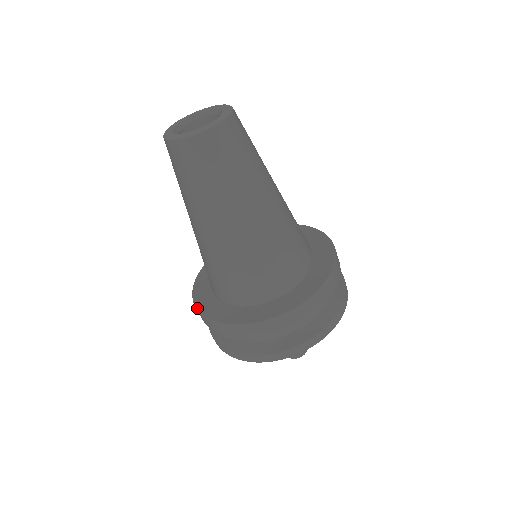
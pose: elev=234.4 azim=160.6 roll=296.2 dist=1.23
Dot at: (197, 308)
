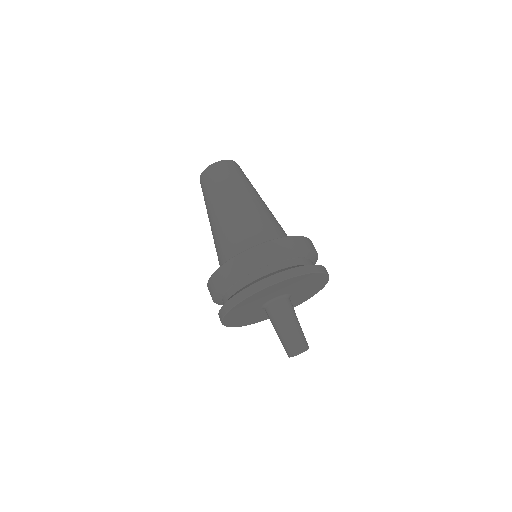
Dot at: (257, 245)
